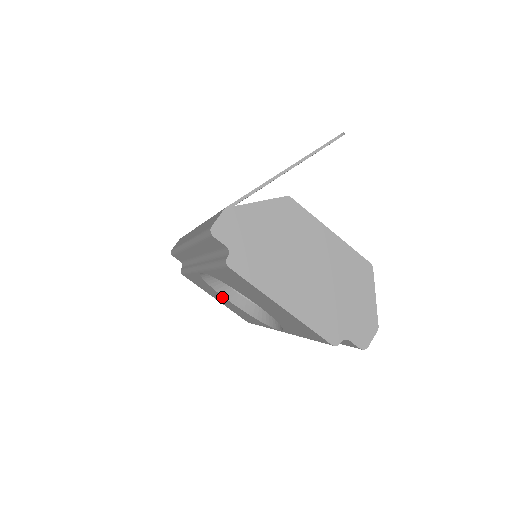
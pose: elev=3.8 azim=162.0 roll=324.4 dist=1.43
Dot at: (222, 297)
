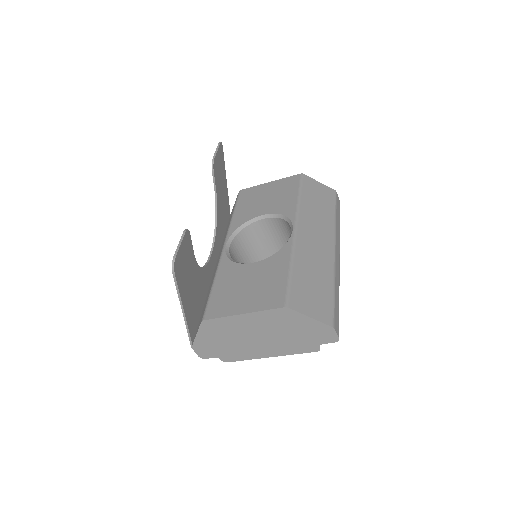
Dot at: occluded
